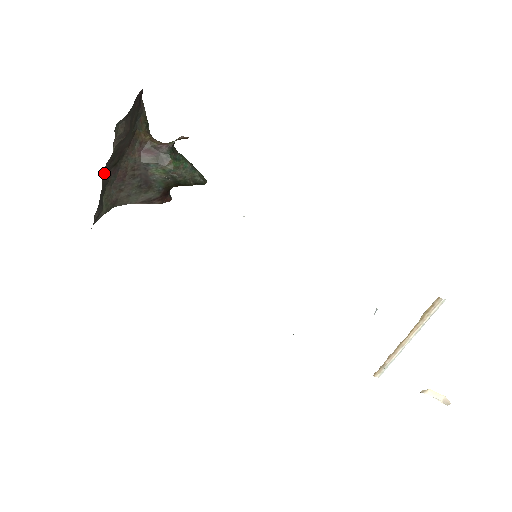
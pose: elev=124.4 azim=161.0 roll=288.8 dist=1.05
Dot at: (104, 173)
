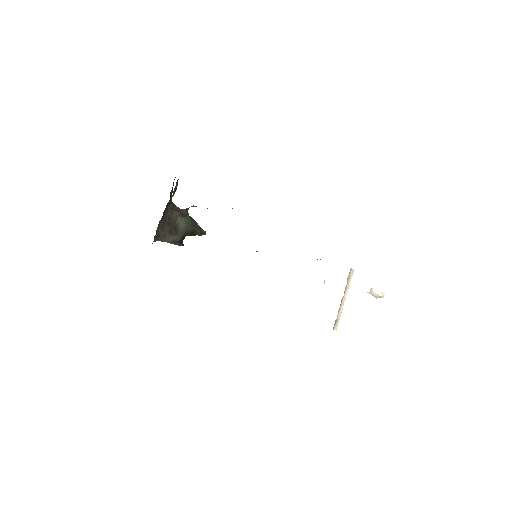
Dot at: occluded
